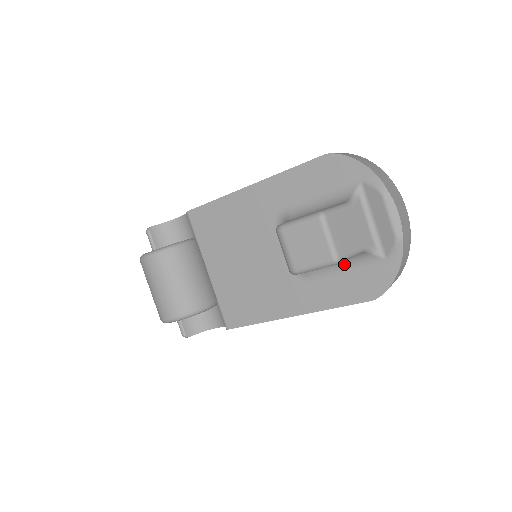
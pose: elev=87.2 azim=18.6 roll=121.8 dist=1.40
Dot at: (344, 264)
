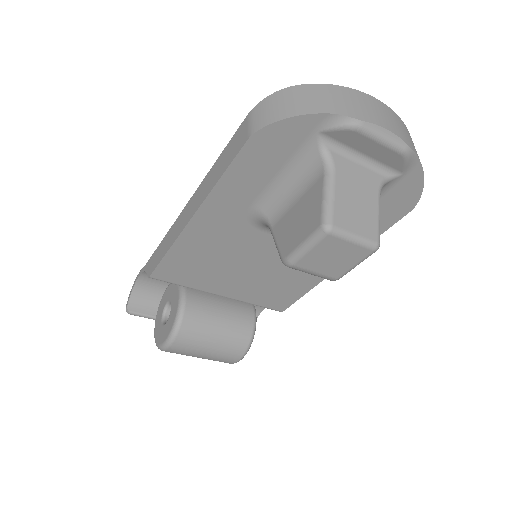
Dot at: occluded
